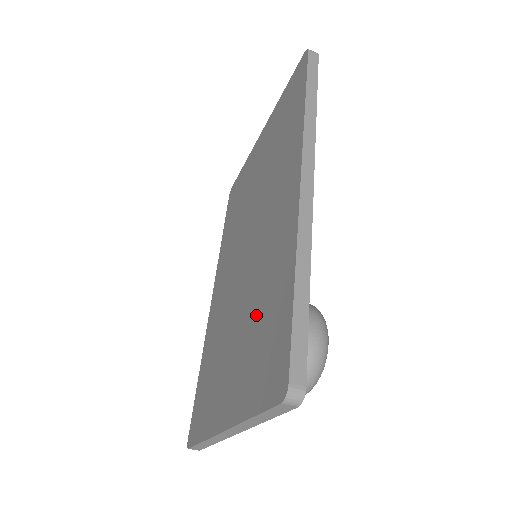
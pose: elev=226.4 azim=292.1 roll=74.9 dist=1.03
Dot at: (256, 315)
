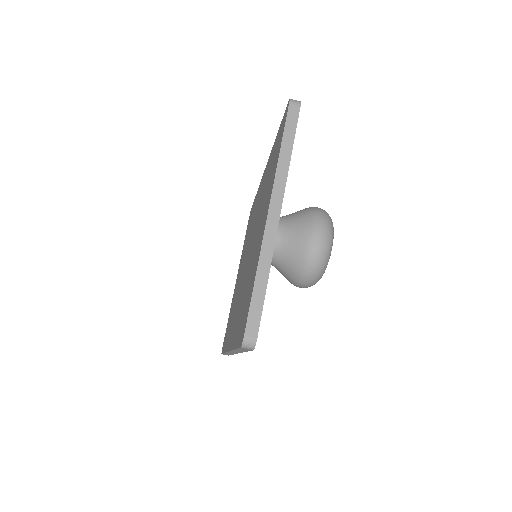
Dot at: (265, 191)
